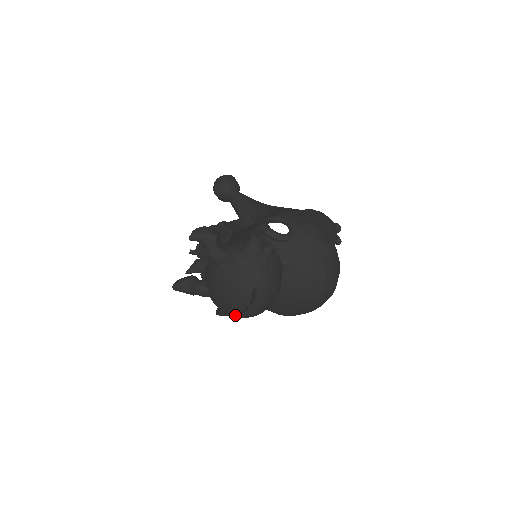
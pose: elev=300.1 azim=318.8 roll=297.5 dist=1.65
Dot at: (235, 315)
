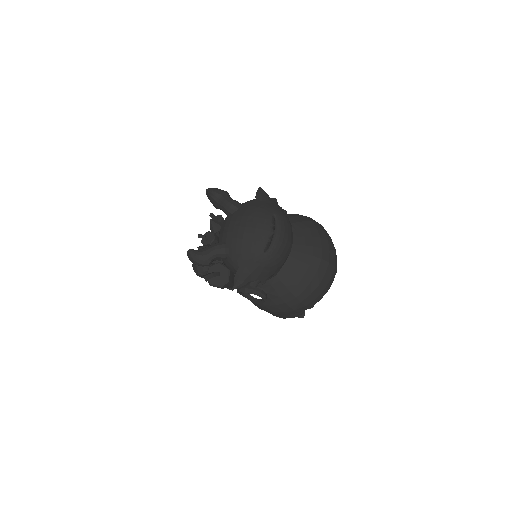
Dot at: (259, 255)
